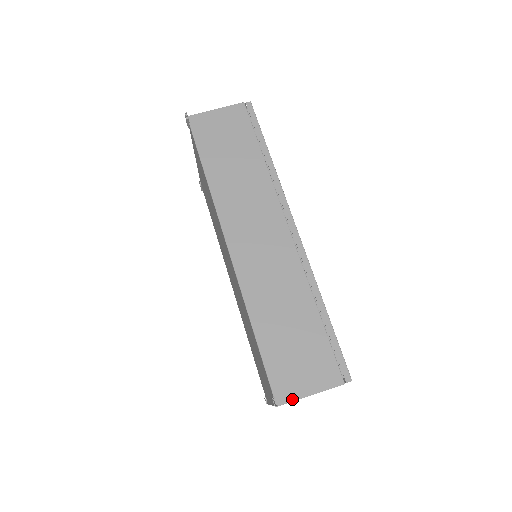
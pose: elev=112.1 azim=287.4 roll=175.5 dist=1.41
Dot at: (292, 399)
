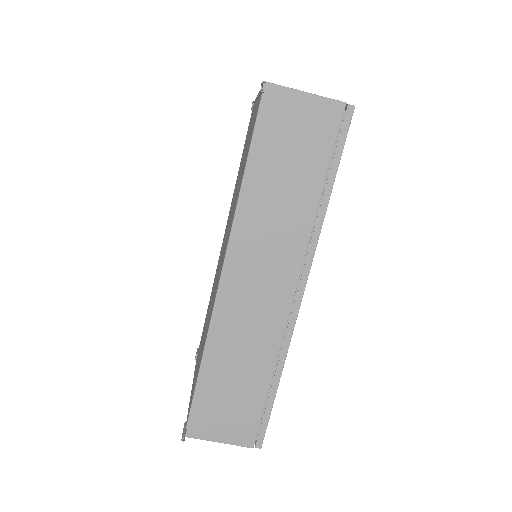
Dot at: (201, 438)
